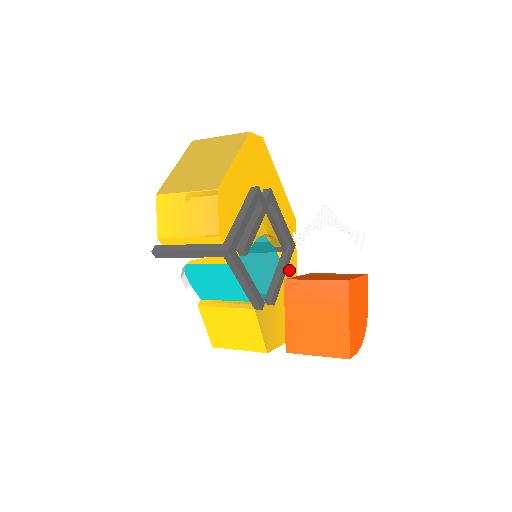
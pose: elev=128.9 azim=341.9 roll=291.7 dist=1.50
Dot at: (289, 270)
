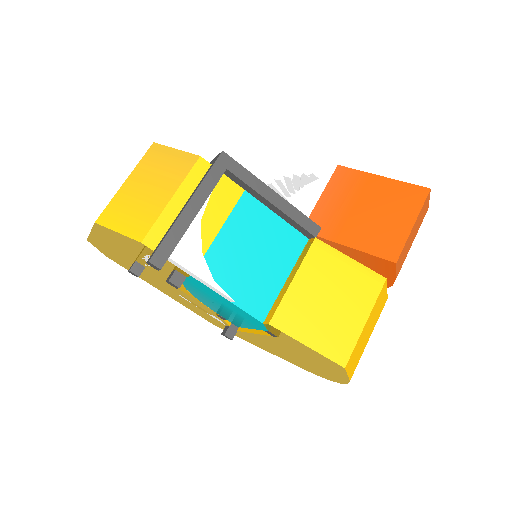
Dot at: occluded
